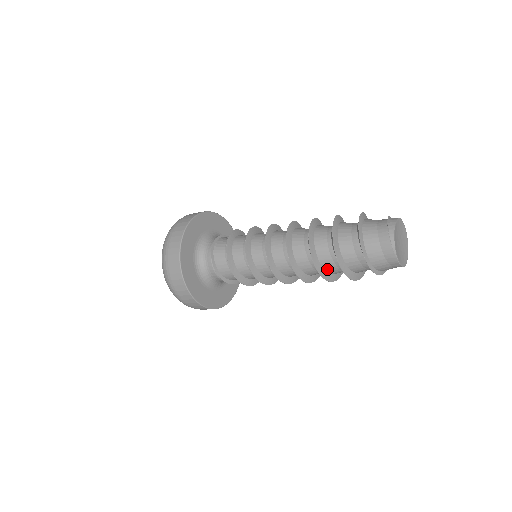
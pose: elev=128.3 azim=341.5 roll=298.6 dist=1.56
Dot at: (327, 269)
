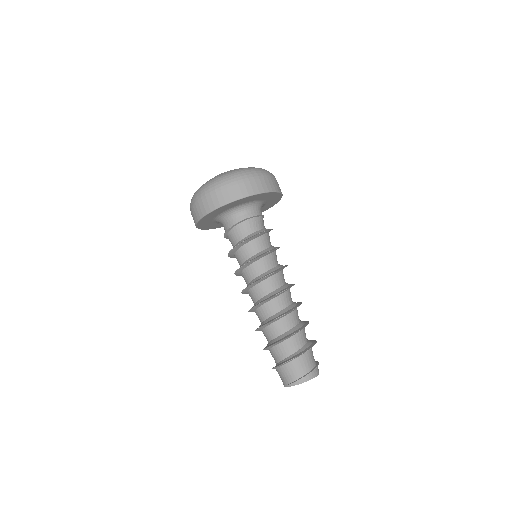
Dot at: occluded
